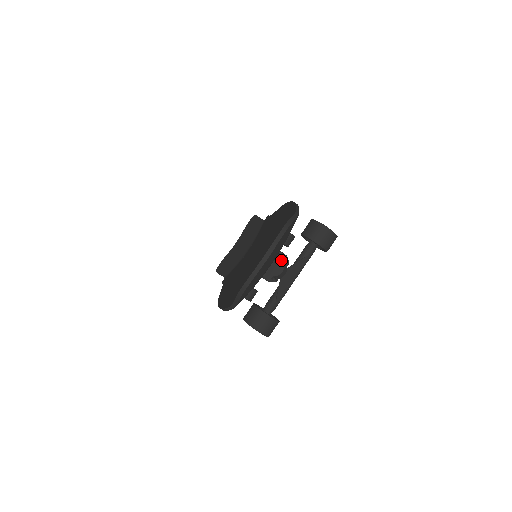
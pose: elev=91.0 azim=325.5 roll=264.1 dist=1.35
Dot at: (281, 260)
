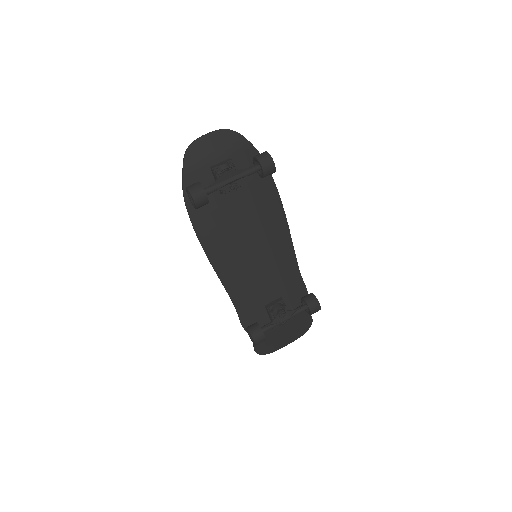
Dot at: (227, 161)
